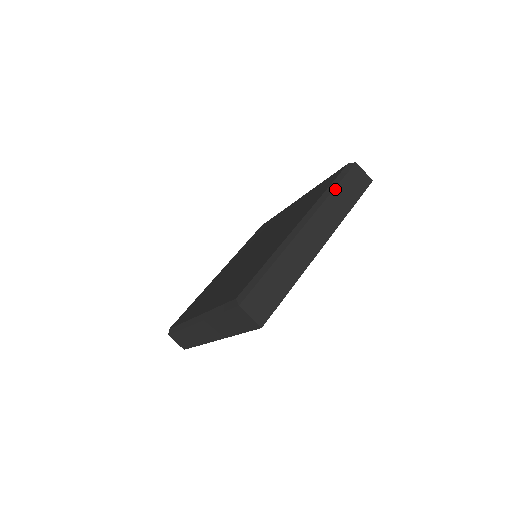
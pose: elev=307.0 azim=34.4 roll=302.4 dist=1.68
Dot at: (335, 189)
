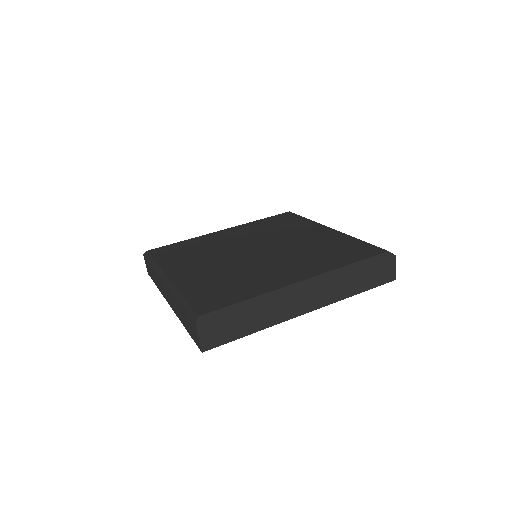
Dot at: occluded
